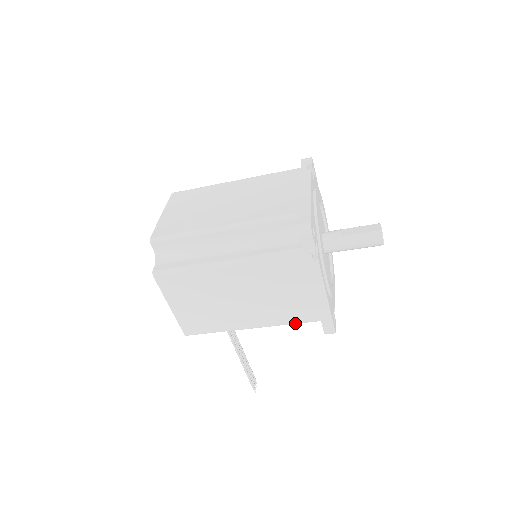
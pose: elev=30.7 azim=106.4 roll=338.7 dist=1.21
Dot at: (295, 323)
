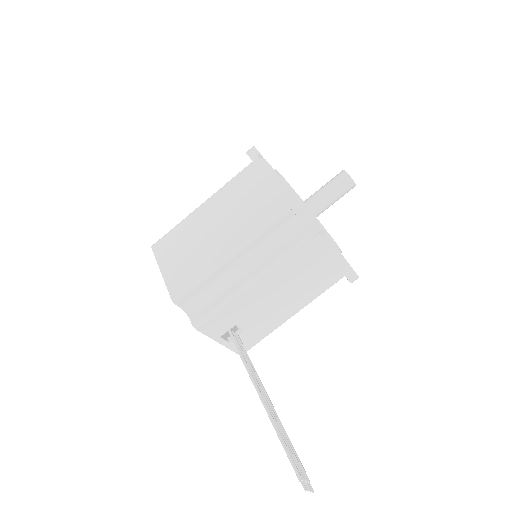
Dot at: (267, 224)
